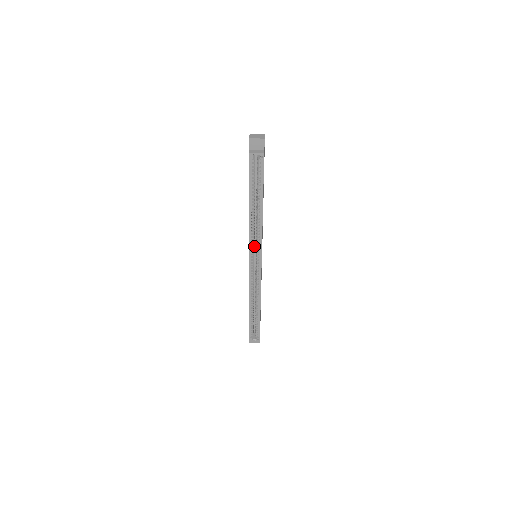
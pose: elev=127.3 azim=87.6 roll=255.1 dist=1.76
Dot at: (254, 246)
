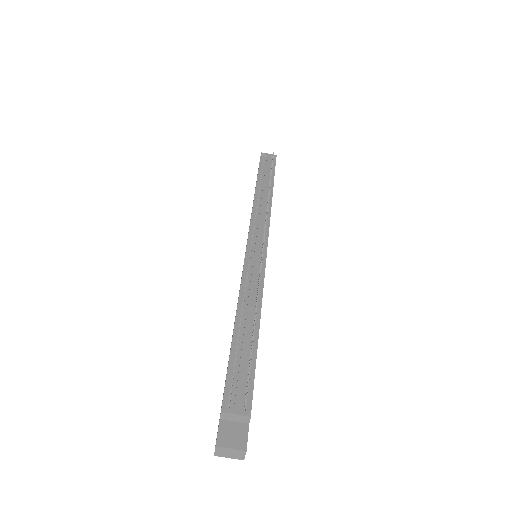
Dot at: occluded
